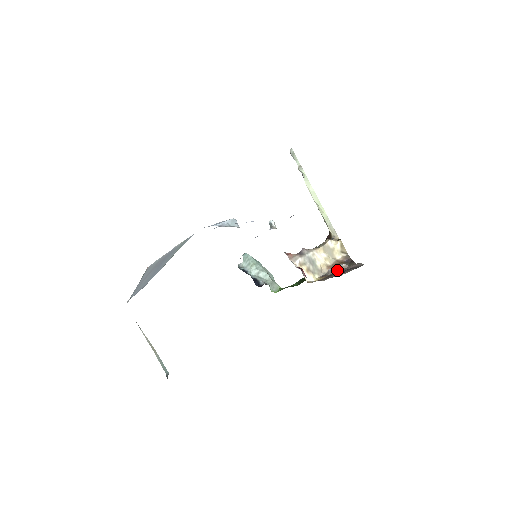
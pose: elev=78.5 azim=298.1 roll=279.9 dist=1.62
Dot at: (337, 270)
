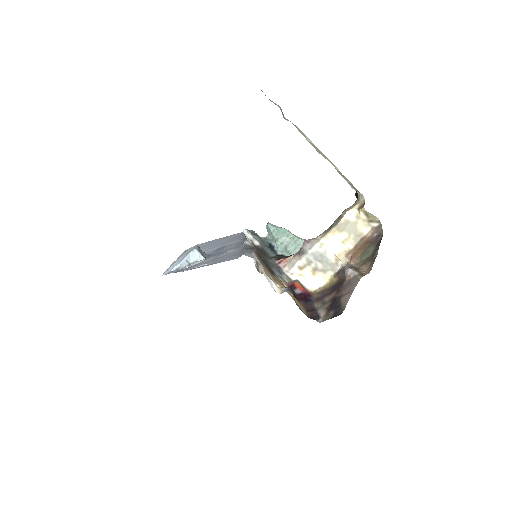
Dot at: (344, 276)
